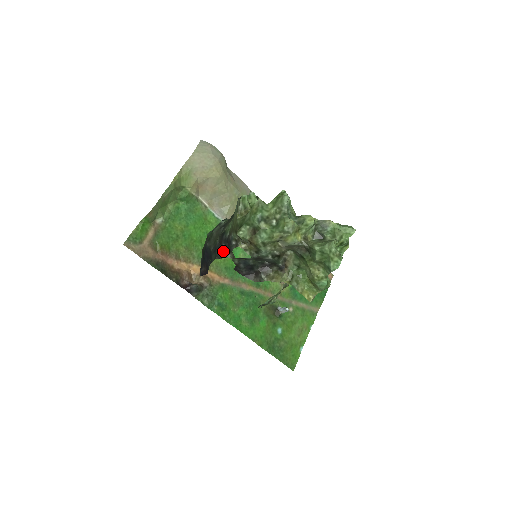
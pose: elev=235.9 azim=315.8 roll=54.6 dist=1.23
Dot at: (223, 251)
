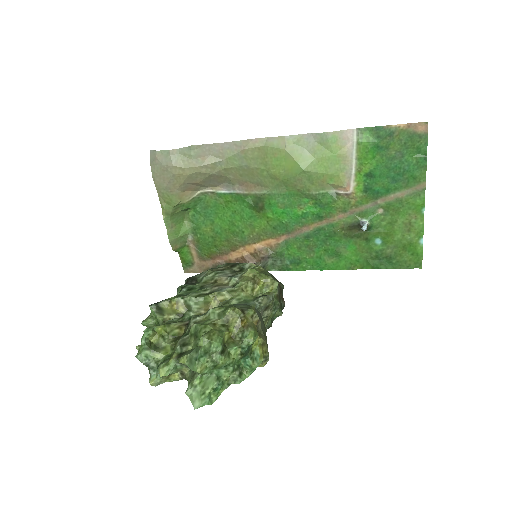
Dot at: occluded
